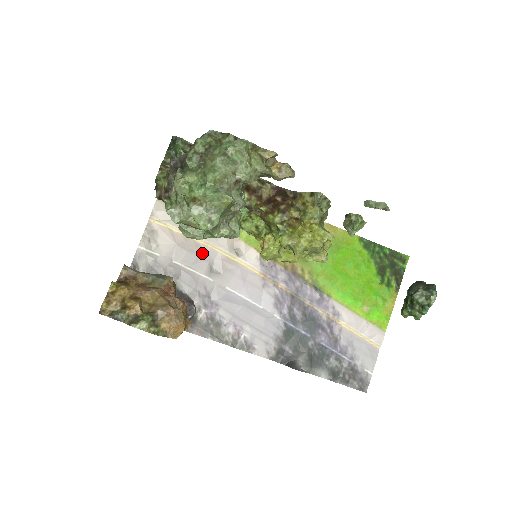
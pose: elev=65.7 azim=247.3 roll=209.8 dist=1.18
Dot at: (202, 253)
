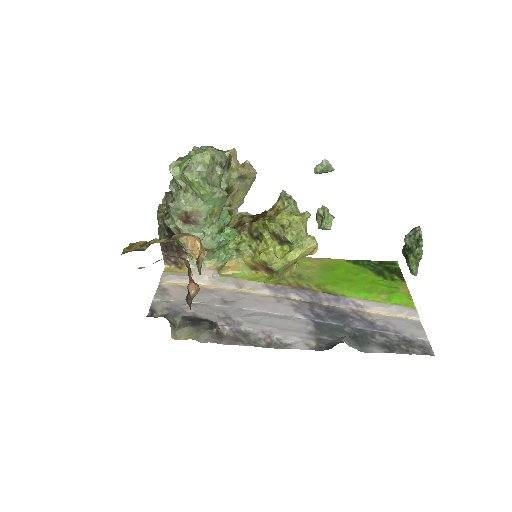
Dot at: (212, 293)
